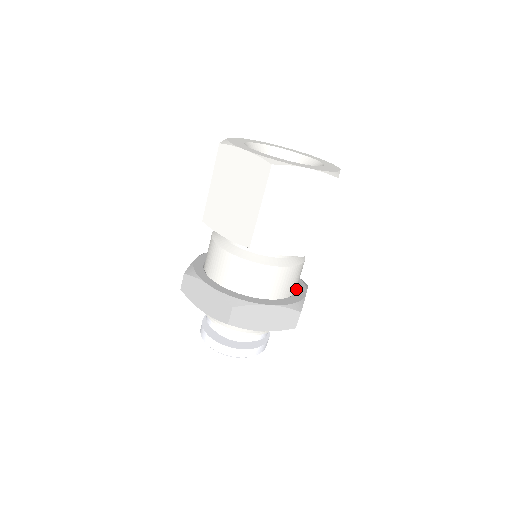
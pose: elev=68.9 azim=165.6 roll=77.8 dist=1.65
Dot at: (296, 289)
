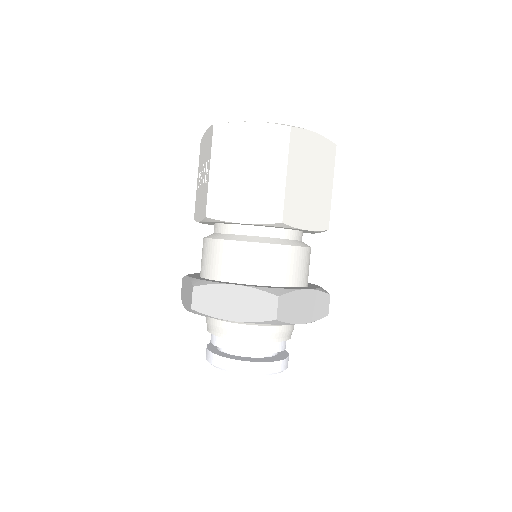
Dot at: occluded
